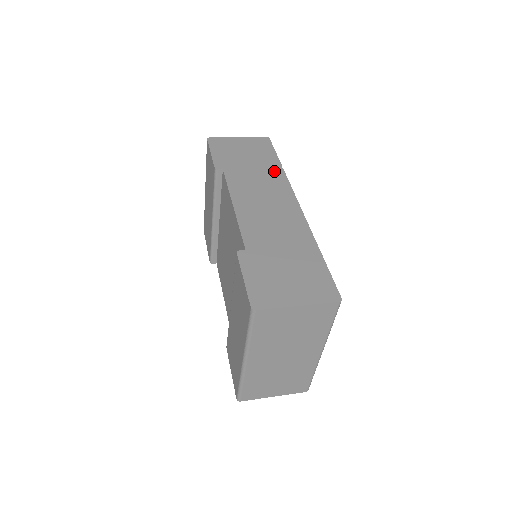
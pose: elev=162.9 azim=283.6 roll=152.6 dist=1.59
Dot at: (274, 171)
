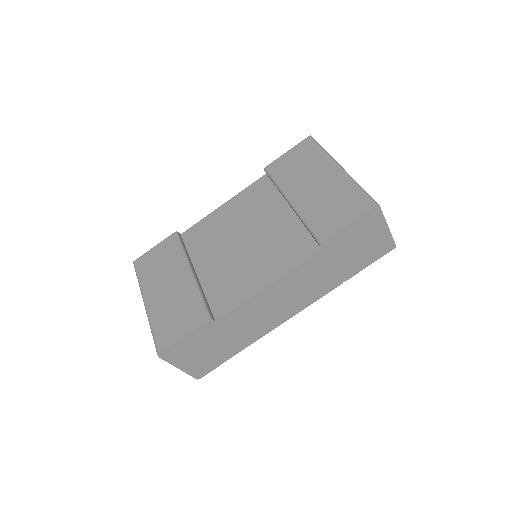
Dot at: occluded
